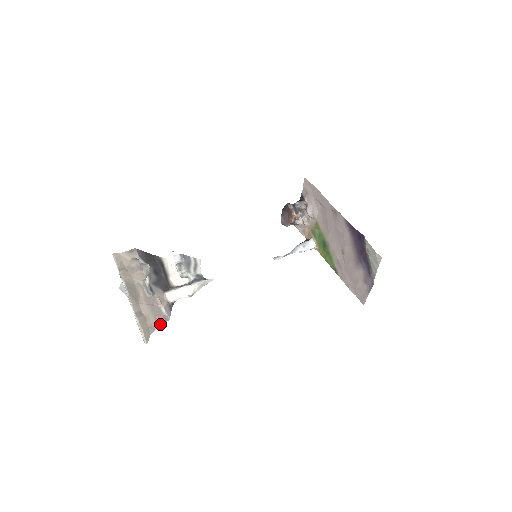
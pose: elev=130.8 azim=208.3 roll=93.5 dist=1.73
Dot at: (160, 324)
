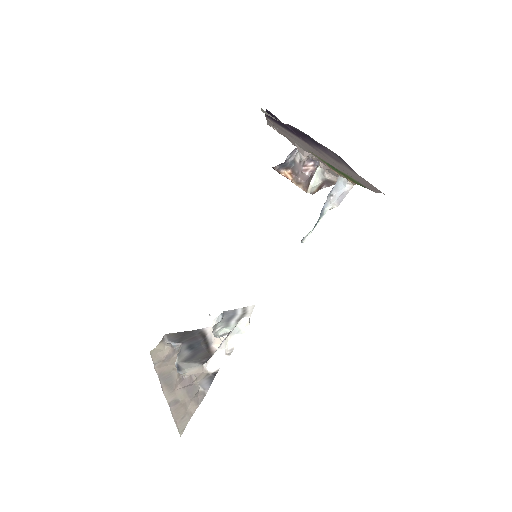
Dot at: (197, 405)
